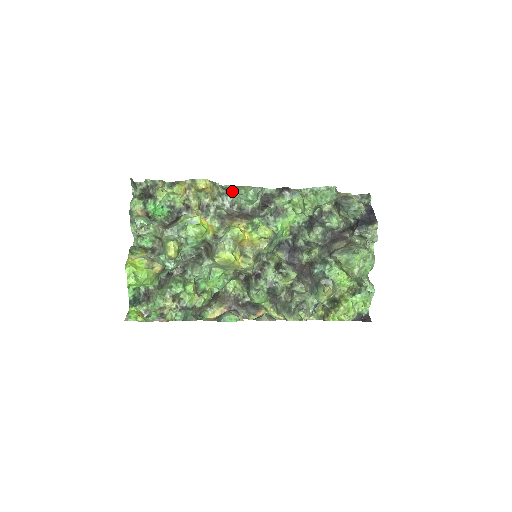
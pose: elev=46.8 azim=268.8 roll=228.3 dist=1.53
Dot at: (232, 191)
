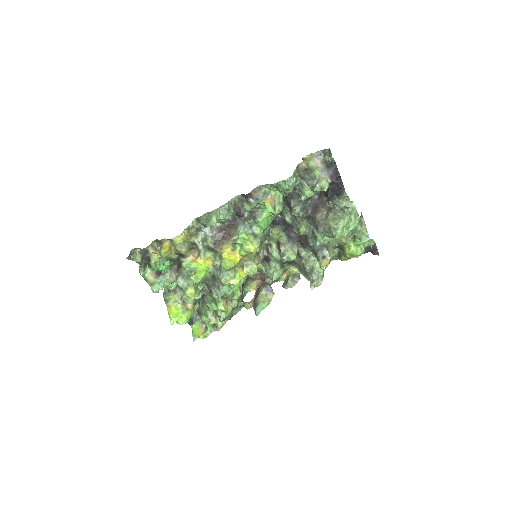
Dot at: (206, 223)
